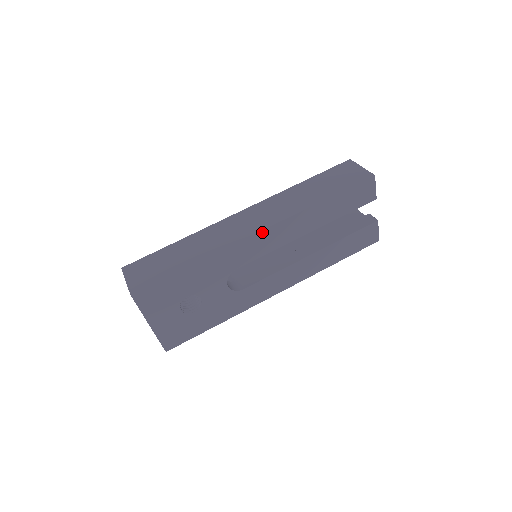
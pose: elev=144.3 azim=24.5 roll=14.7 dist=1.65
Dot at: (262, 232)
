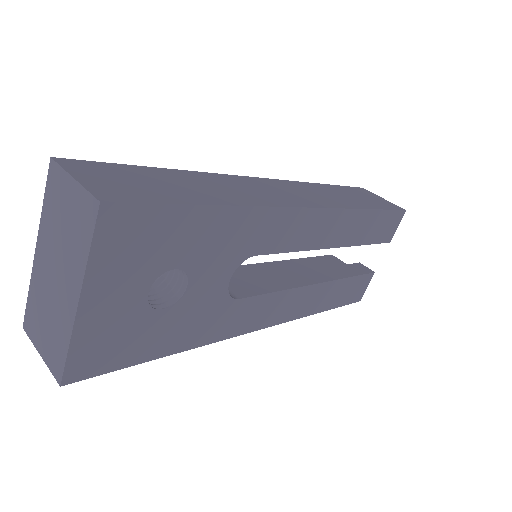
Dot at: (312, 210)
